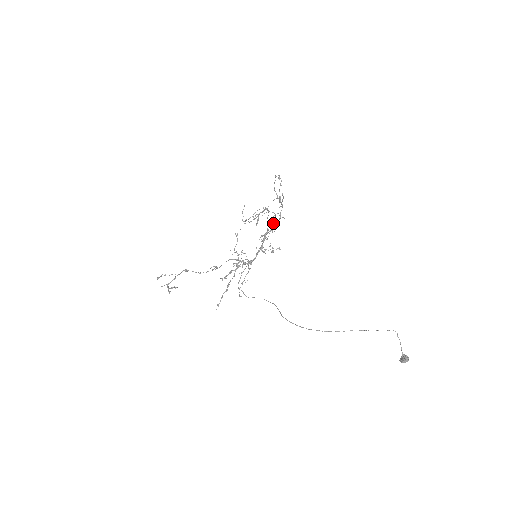
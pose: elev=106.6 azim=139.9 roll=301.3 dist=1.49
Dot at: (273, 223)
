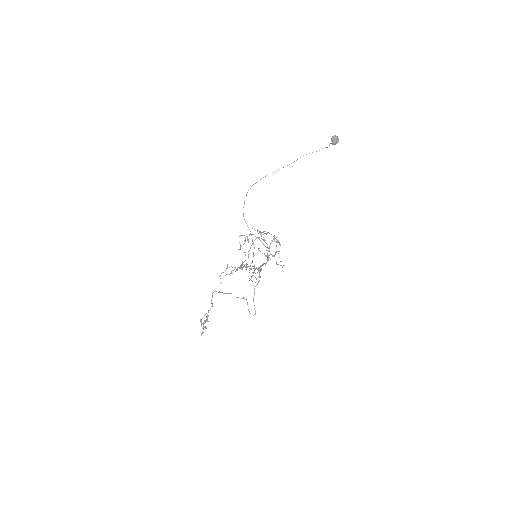
Dot at: (261, 236)
